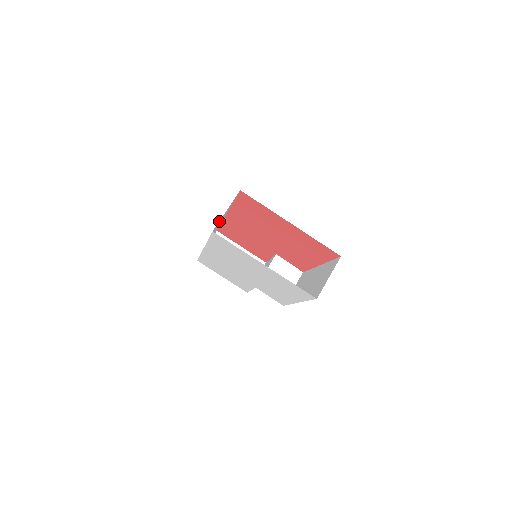
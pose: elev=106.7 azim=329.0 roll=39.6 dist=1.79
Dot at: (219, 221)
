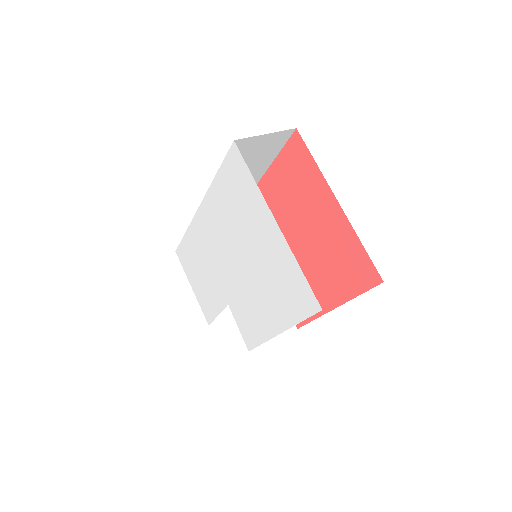
Dot at: (248, 146)
